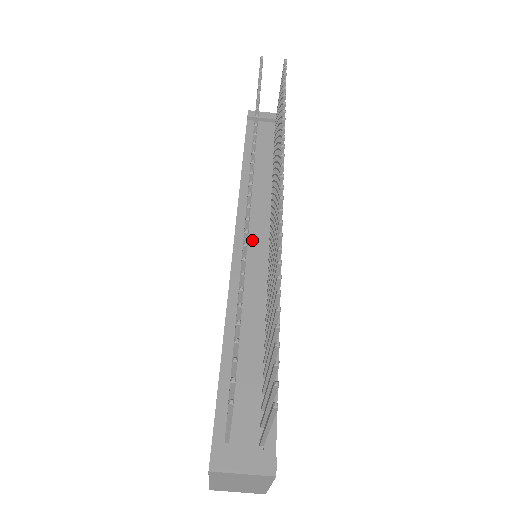
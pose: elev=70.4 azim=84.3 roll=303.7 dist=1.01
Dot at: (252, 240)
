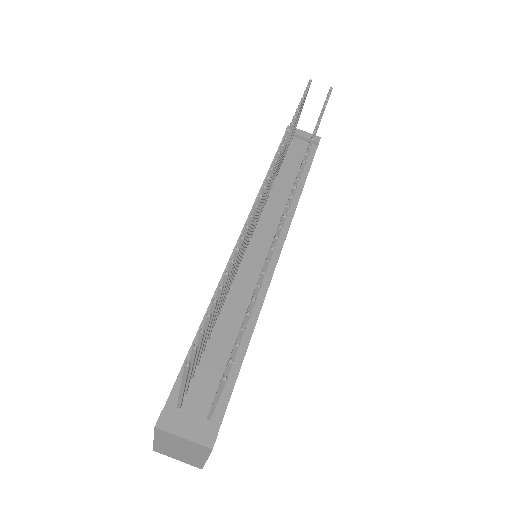
Dot at: (256, 240)
